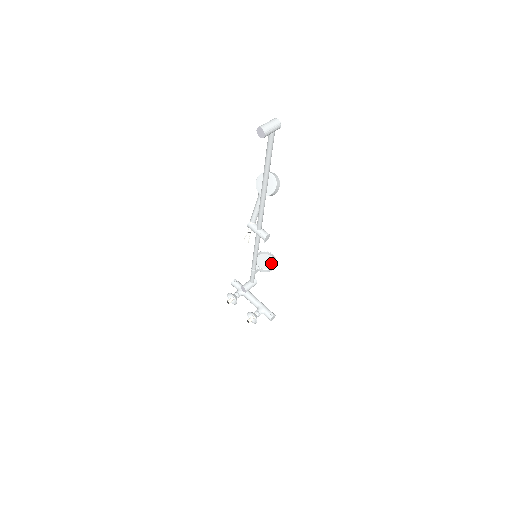
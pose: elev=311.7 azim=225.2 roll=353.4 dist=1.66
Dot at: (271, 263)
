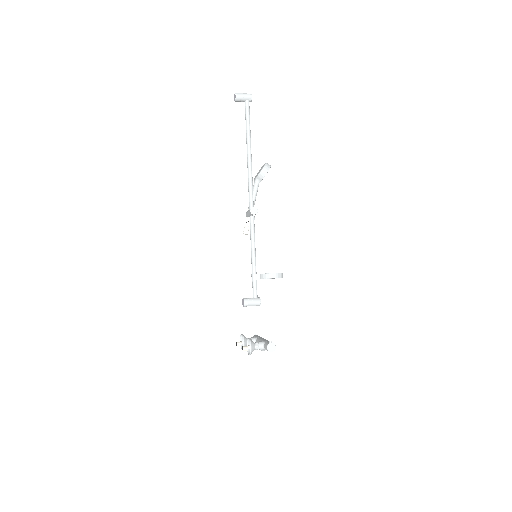
Dot at: occluded
